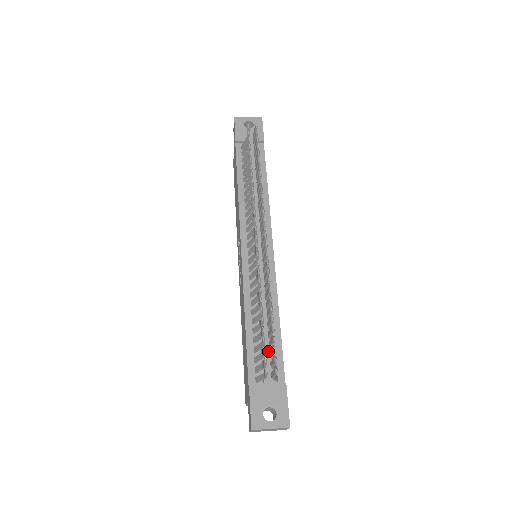
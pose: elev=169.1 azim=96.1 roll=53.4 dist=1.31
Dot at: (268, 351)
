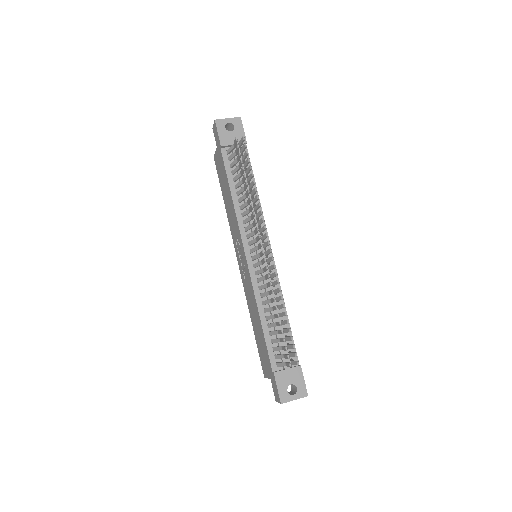
Dot at: occluded
